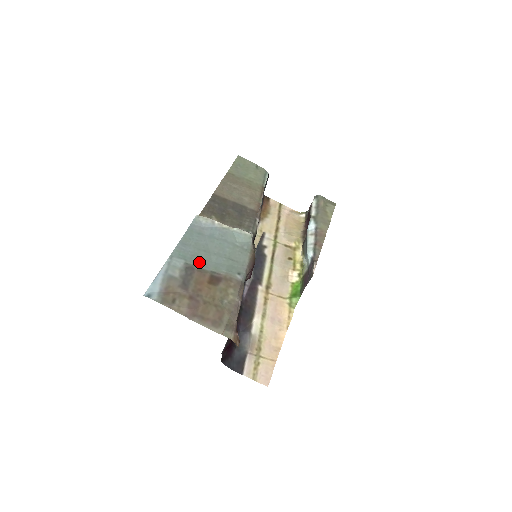
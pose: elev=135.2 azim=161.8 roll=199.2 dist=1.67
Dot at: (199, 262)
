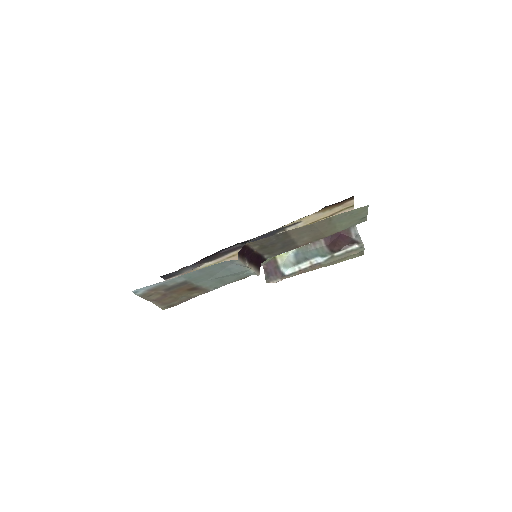
Dot at: (197, 280)
